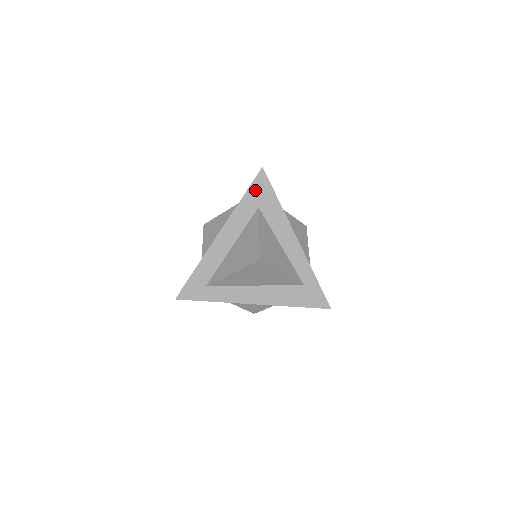
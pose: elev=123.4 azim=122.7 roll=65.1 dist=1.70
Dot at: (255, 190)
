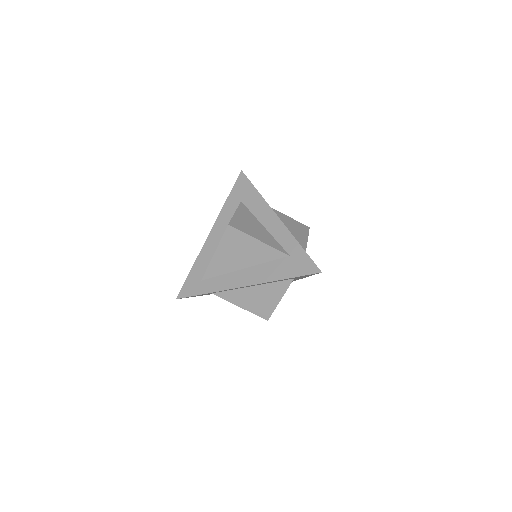
Dot at: (237, 189)
